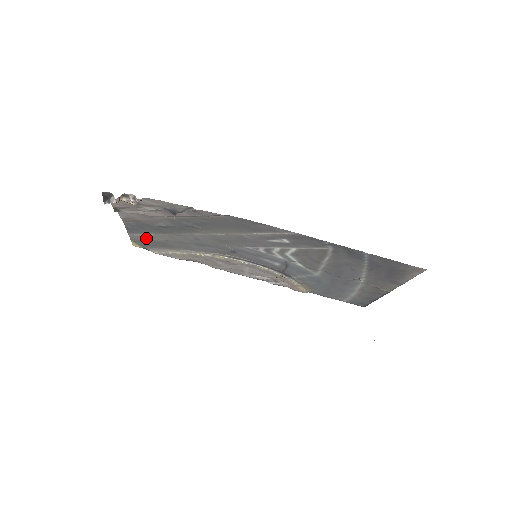
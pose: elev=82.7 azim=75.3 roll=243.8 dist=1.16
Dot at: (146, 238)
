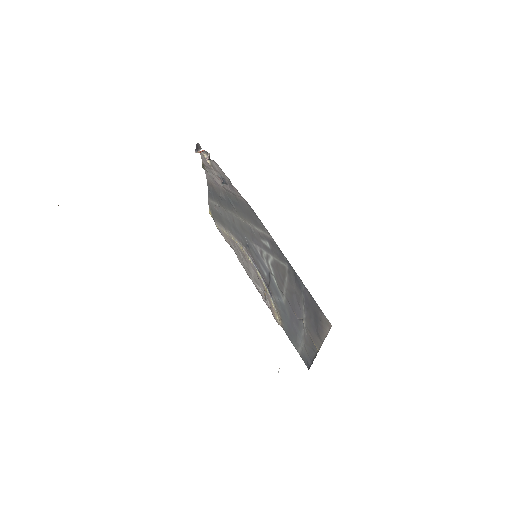
Dot at: (215, 207)
